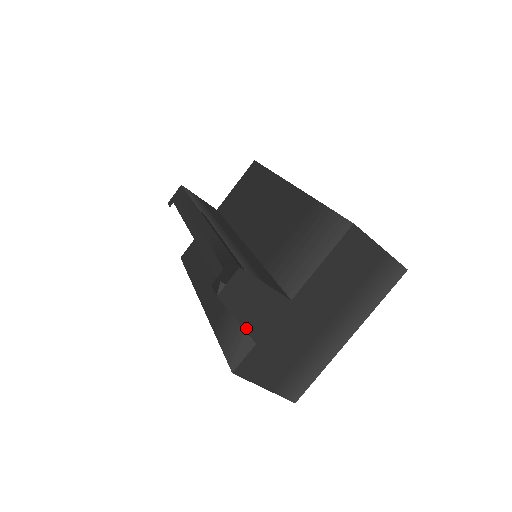
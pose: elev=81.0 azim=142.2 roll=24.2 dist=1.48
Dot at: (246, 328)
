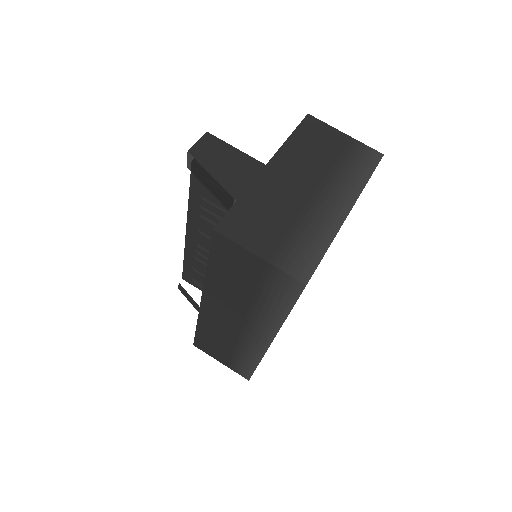
Dot at: (222, 184)
